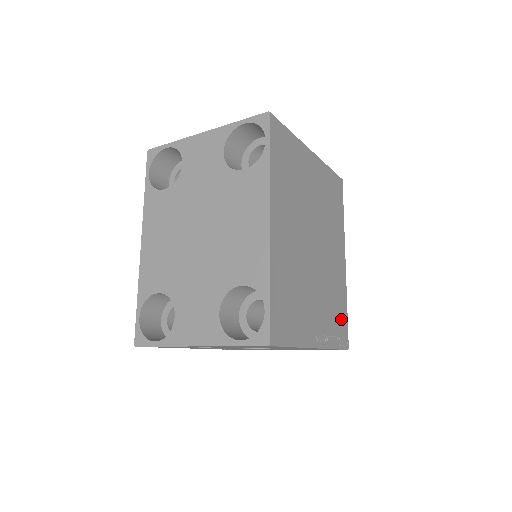
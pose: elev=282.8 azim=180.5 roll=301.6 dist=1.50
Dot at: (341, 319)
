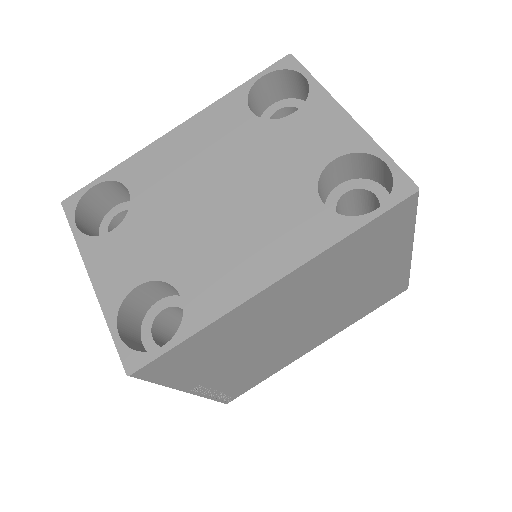
Dot at: (249, 383)
